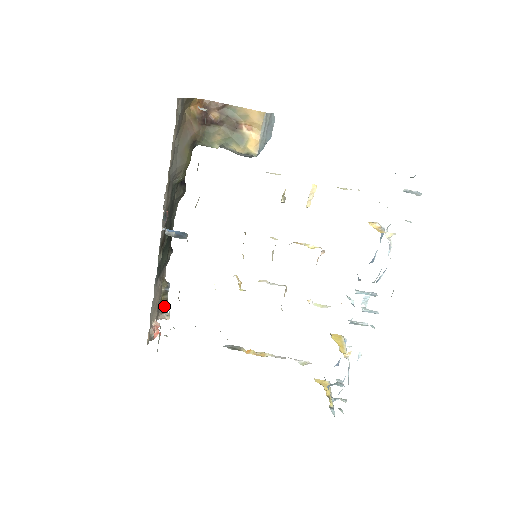
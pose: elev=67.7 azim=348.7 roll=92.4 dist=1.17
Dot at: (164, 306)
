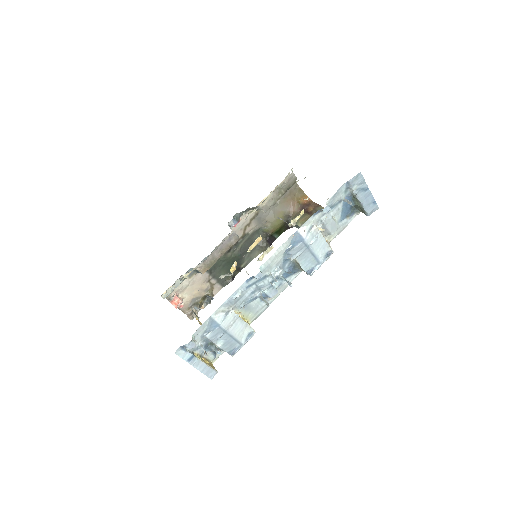
Dot at: (197, 313)
